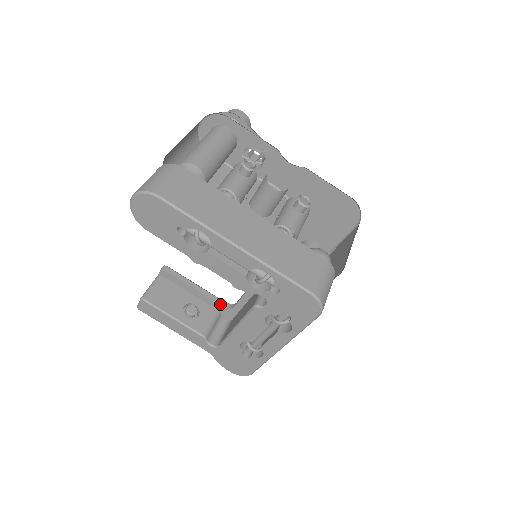
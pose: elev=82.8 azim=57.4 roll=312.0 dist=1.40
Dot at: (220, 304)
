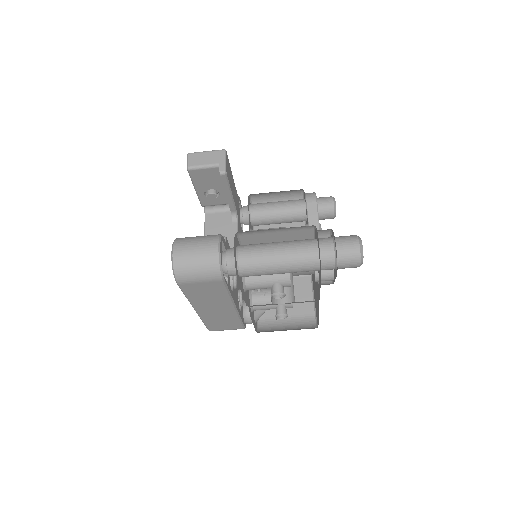
Dot at: (231, 210)
